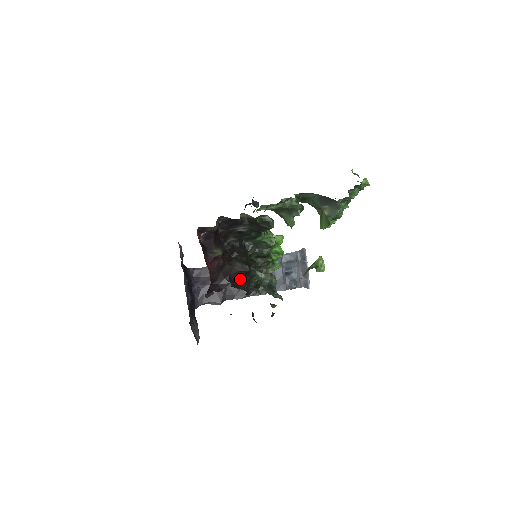
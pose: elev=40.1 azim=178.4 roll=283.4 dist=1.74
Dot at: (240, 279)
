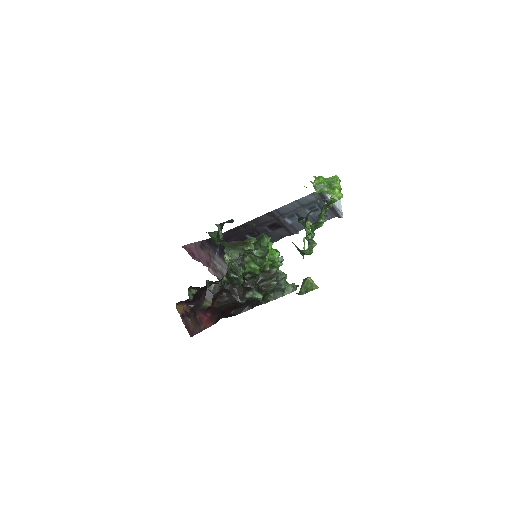
Dot at: (241, 305)
